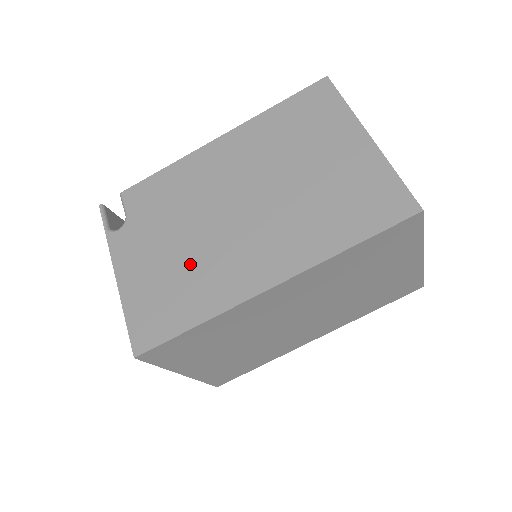
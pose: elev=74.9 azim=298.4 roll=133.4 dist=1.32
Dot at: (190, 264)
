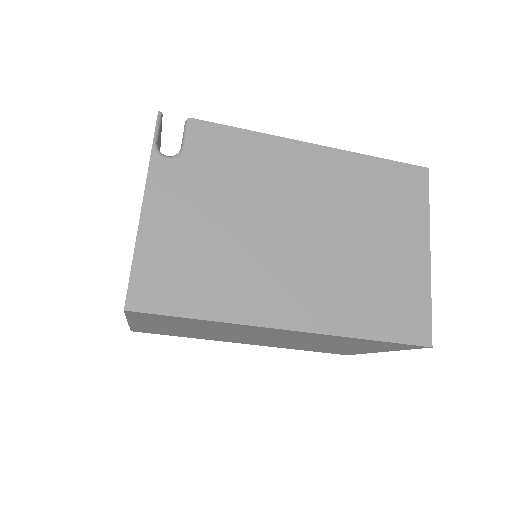
Dot at: (226, 253)
